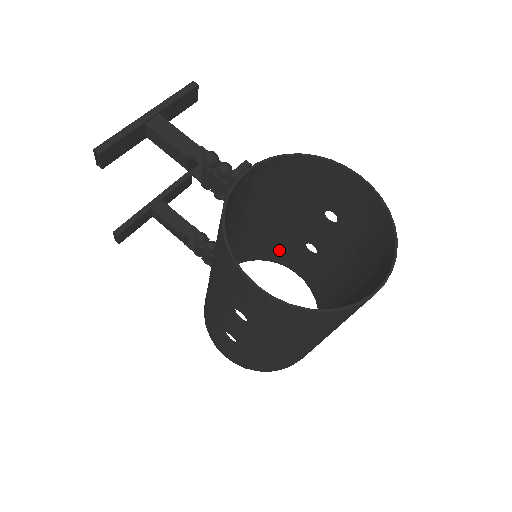
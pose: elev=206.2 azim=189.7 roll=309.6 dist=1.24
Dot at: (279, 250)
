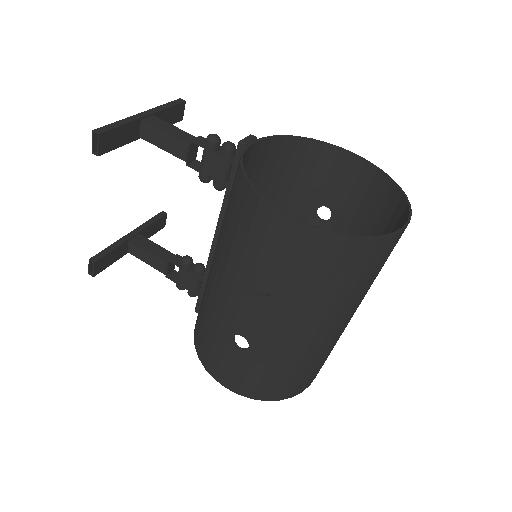
Dot at: occluded
